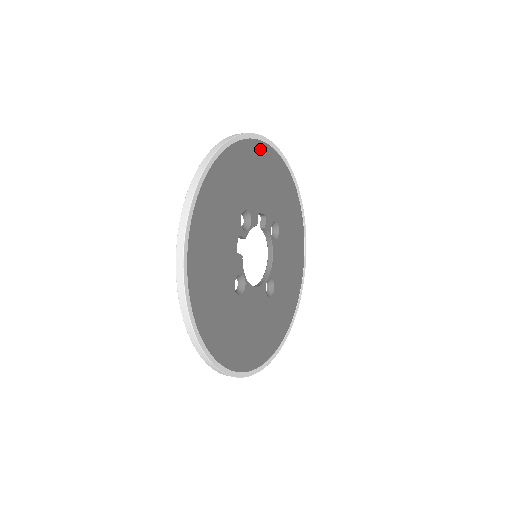
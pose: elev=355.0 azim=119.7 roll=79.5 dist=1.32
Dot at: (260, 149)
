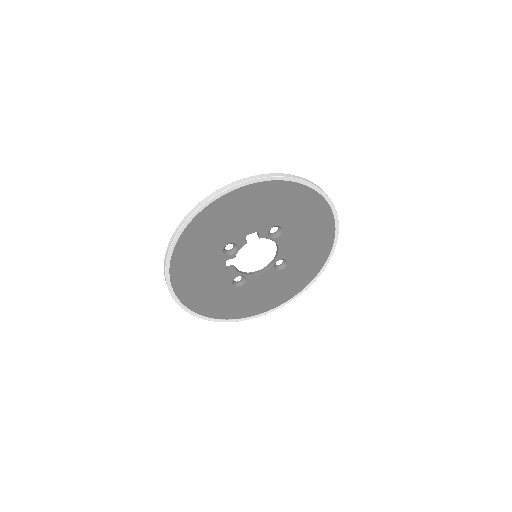
Dot at: (230, 198)
